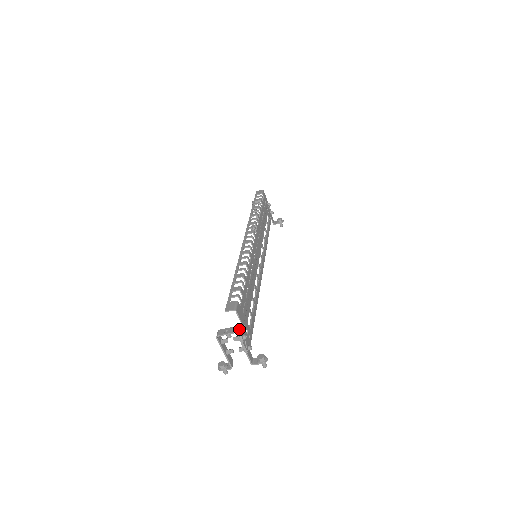
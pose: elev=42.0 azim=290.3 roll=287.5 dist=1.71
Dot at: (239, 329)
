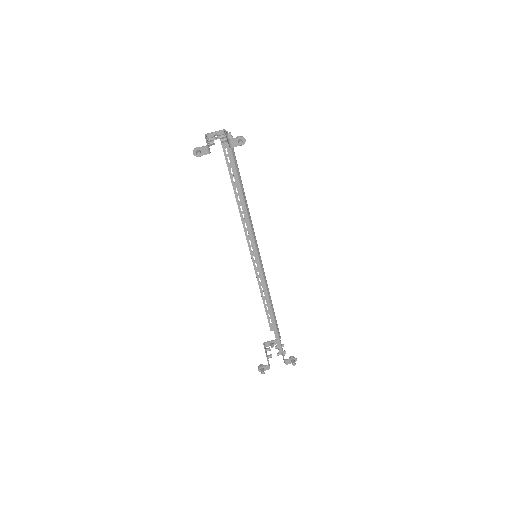
Dot at: occluded
